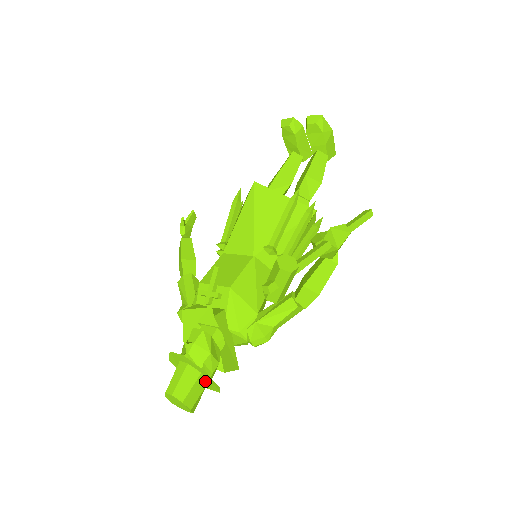
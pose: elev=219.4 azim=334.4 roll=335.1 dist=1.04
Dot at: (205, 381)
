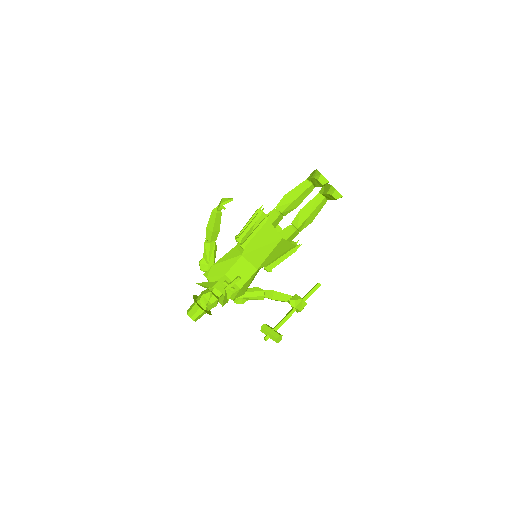
Dot at: occluded
